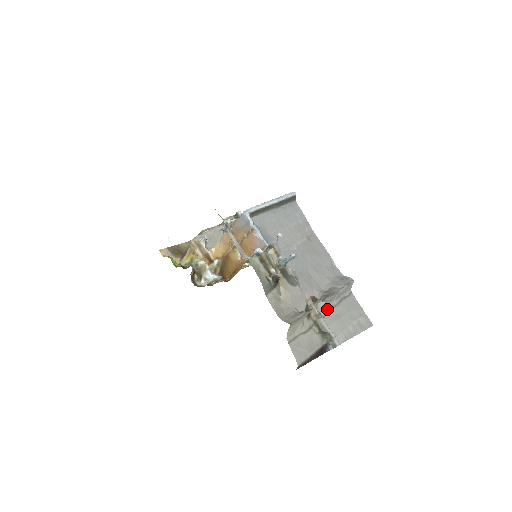
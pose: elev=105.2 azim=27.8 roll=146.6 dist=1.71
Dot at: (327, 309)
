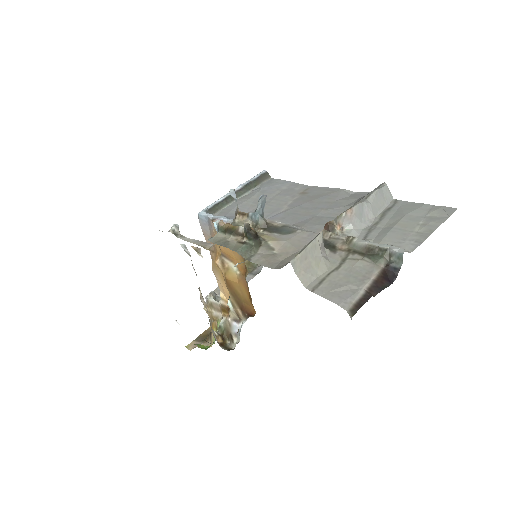
Dot at: (365, 231)
